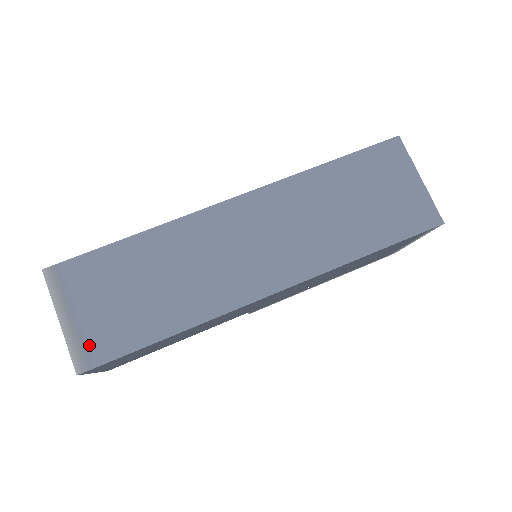
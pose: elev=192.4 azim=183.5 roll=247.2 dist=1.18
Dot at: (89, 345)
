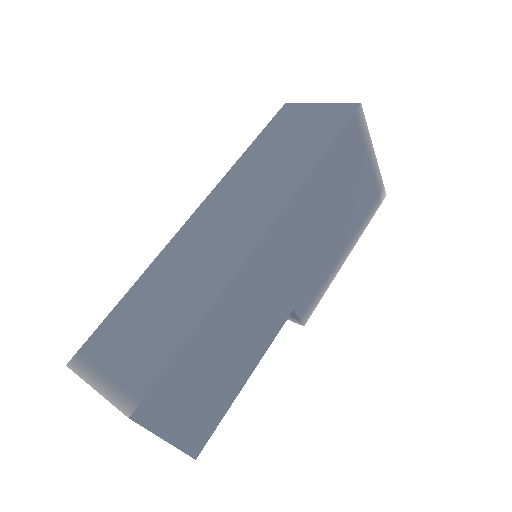
Dot at: (129, 386)
